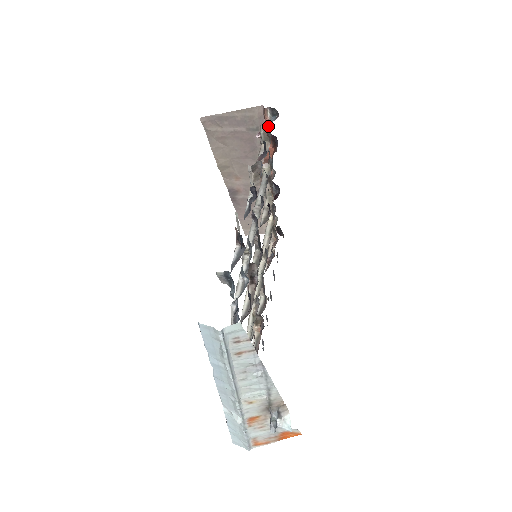
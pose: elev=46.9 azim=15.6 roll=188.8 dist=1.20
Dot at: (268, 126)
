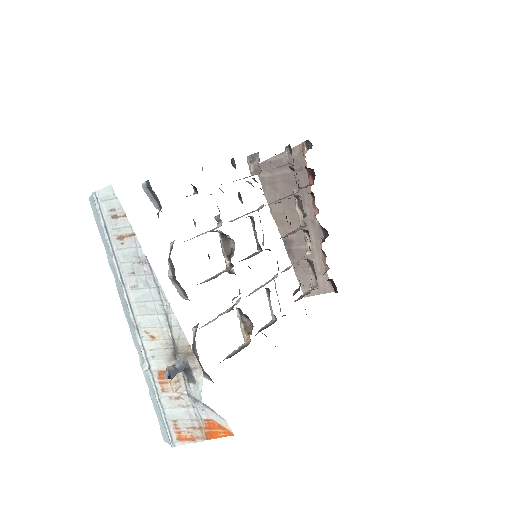
Dot at: occluded
